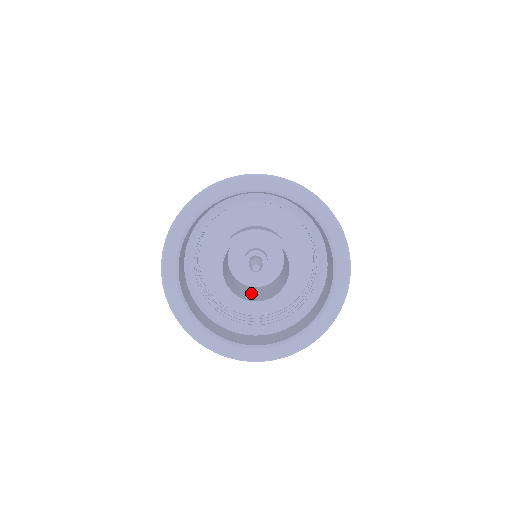
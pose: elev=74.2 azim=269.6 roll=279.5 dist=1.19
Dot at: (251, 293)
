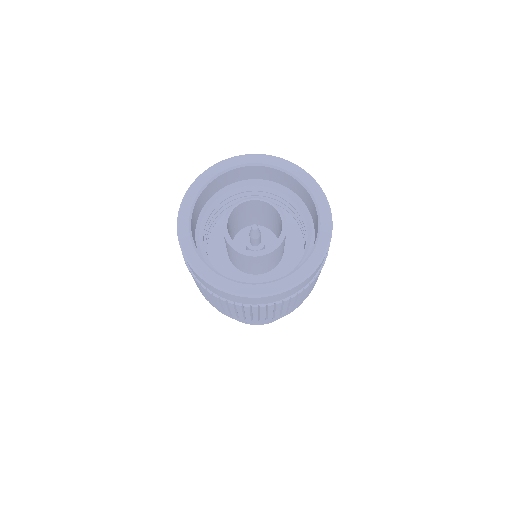
Dot at: occluded
